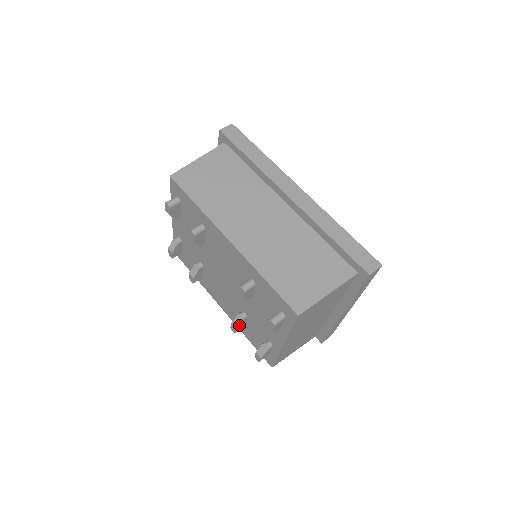
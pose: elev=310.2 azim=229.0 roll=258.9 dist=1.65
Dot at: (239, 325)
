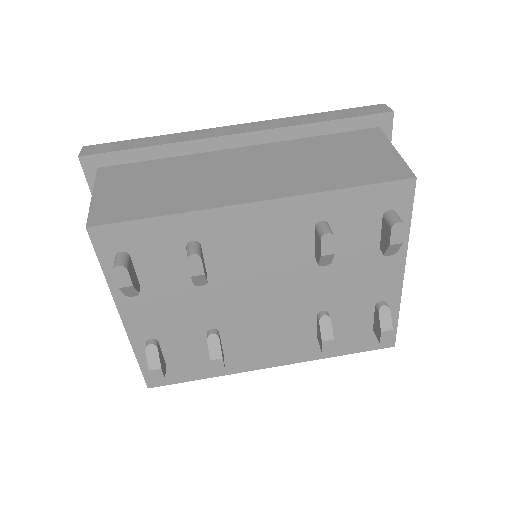
Dot at: (331, 333)
